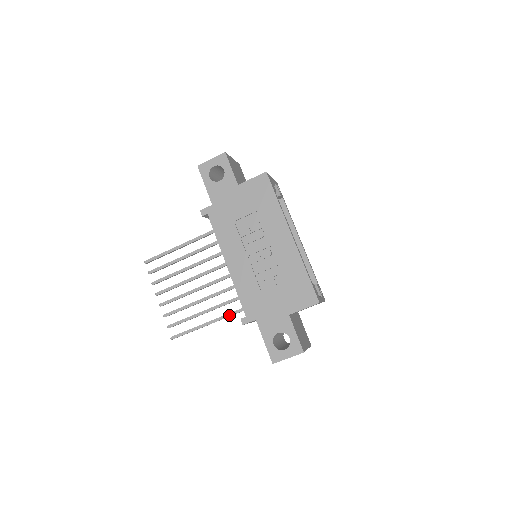
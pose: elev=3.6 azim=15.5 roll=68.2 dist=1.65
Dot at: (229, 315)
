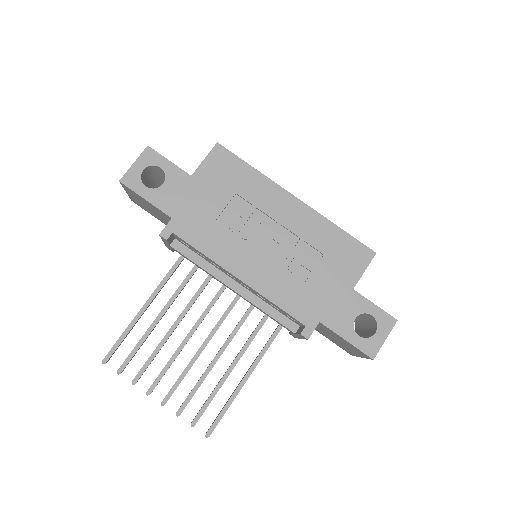
Dot at: (265, 350)
